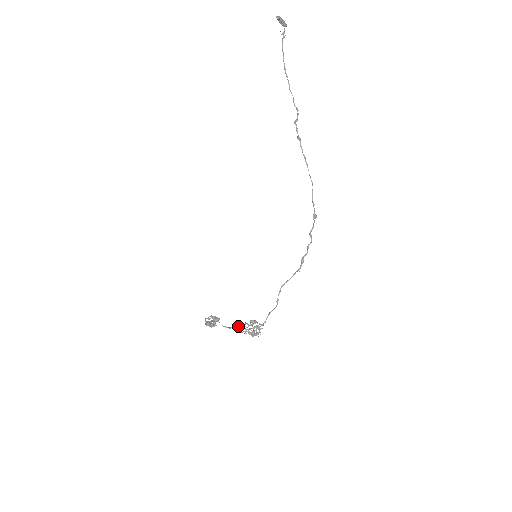
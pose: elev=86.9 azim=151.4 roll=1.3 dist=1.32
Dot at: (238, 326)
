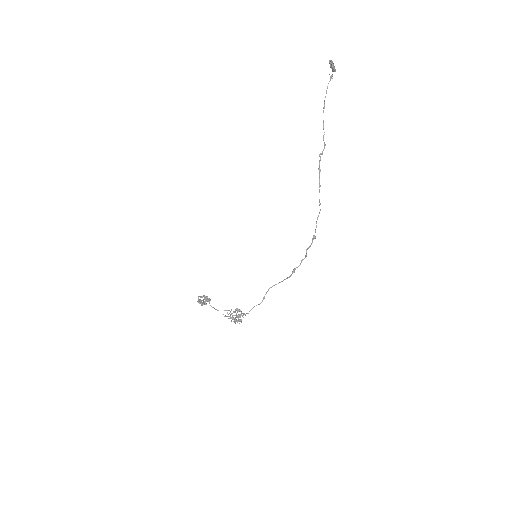
Dot at: (224, 310)
